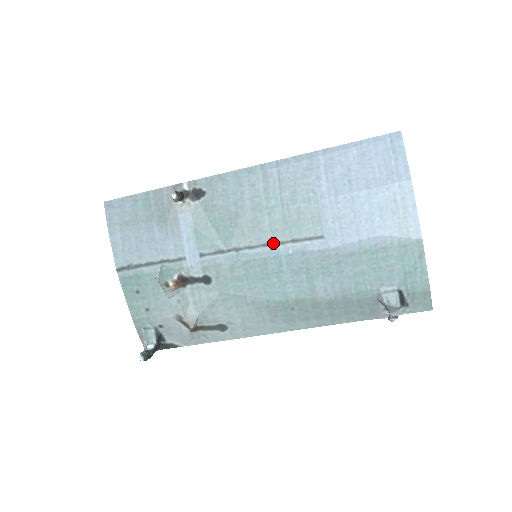
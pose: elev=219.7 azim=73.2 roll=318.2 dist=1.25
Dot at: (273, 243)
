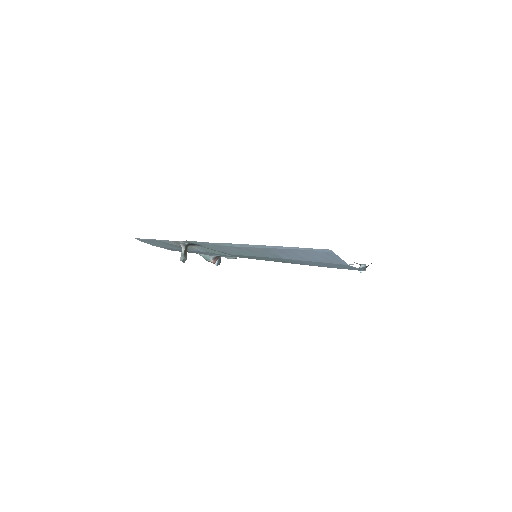
Dot at: occluded
